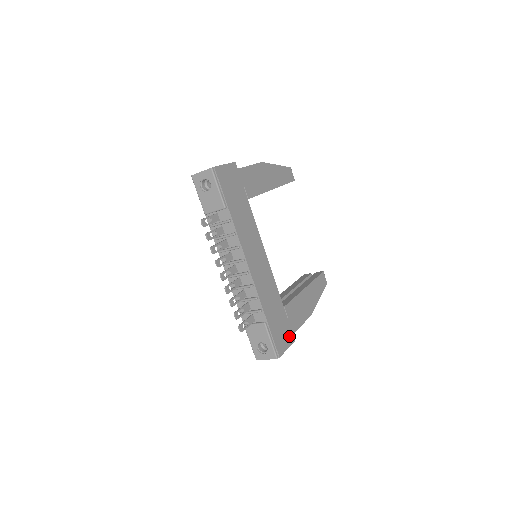
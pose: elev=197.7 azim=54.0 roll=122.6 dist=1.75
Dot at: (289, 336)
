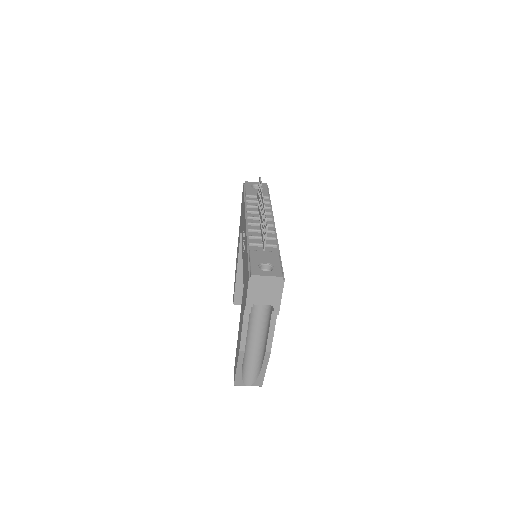
Dot at: occluded
